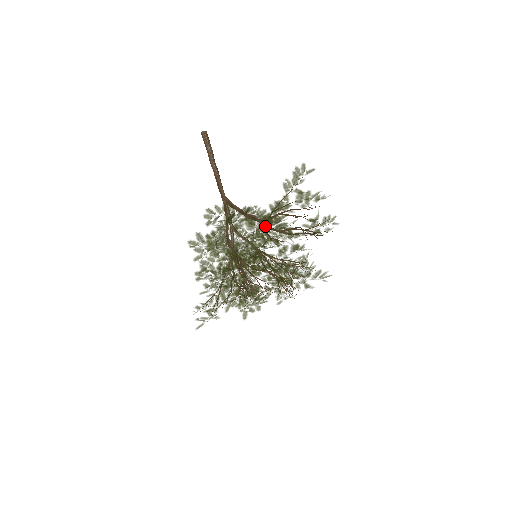
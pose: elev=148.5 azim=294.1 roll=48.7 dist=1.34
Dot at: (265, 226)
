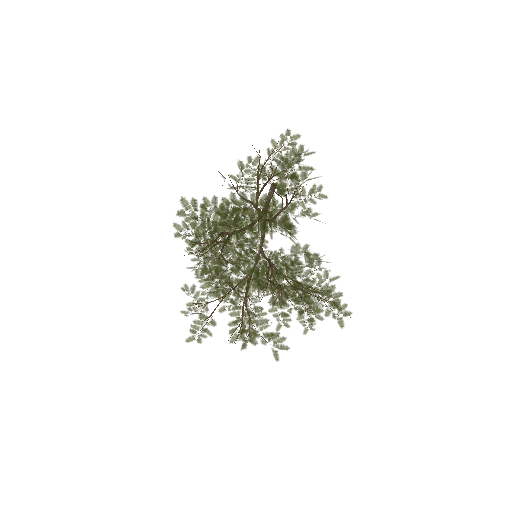
Dot at: occluded
